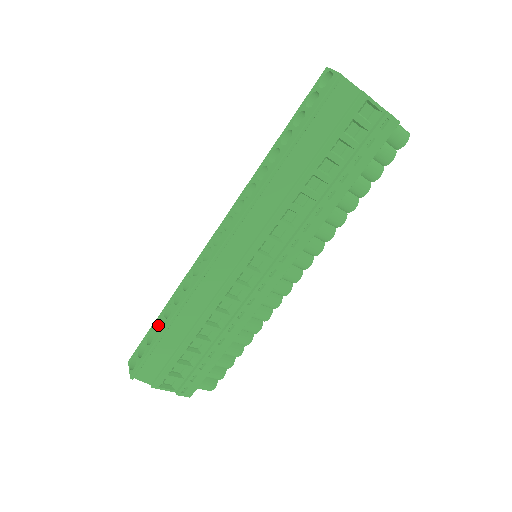
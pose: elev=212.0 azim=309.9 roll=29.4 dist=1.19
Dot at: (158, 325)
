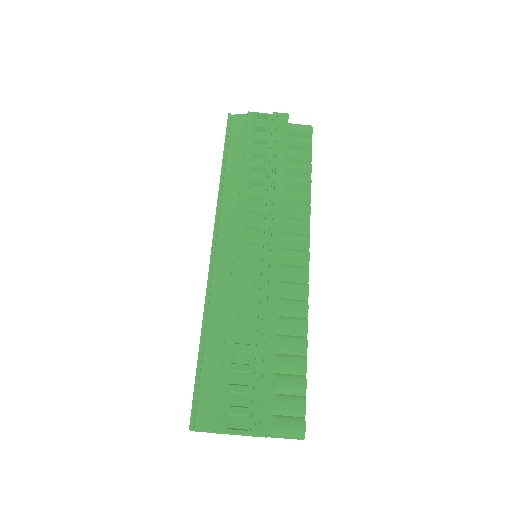
Dot at: occluded
